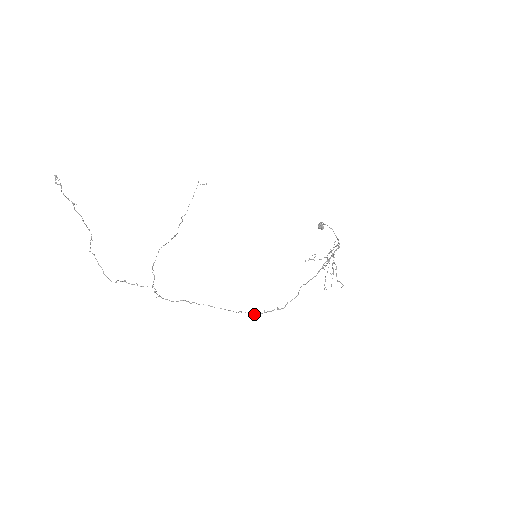
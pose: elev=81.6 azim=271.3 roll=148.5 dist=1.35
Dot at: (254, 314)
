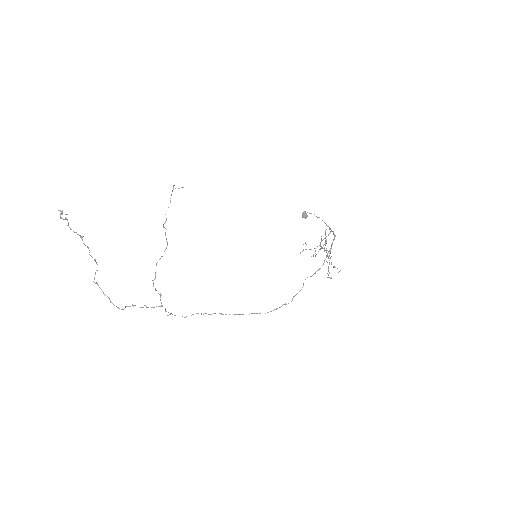
Dot at: occluded
